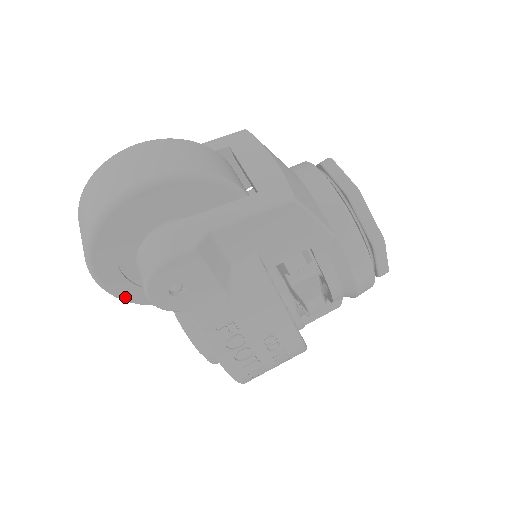
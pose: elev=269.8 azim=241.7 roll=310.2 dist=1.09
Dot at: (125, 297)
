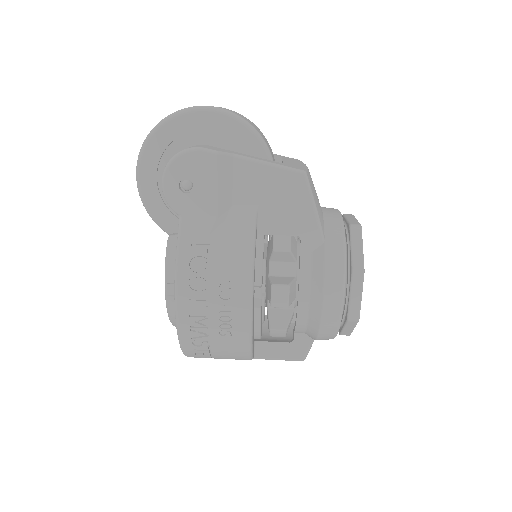
Dot at: (145, 198)
